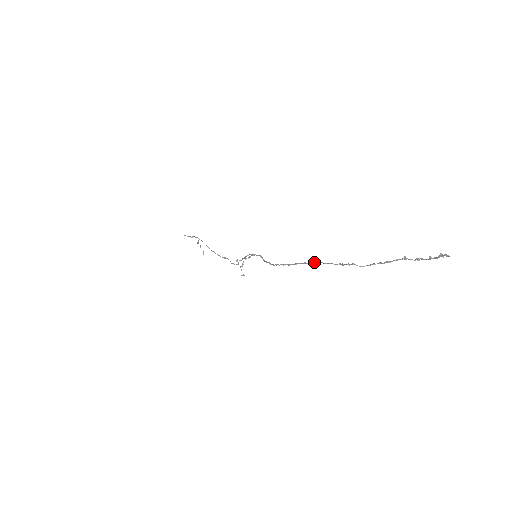
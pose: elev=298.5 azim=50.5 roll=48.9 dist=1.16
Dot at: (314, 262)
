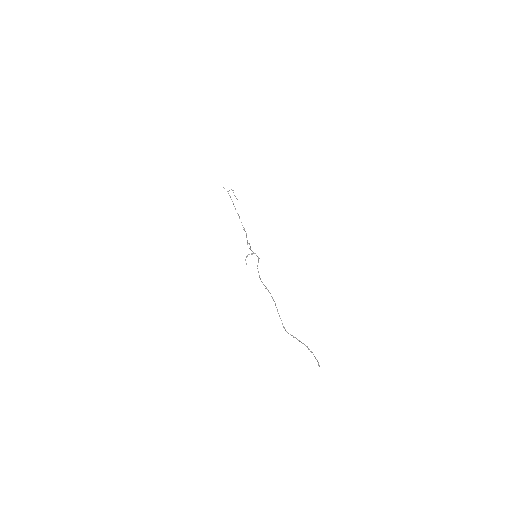
Dot at: (275, 303)
